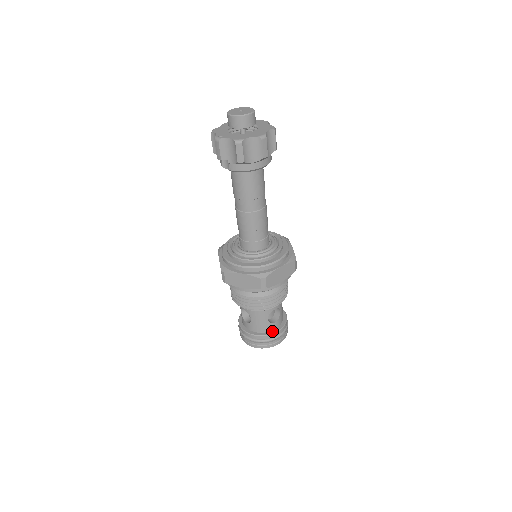
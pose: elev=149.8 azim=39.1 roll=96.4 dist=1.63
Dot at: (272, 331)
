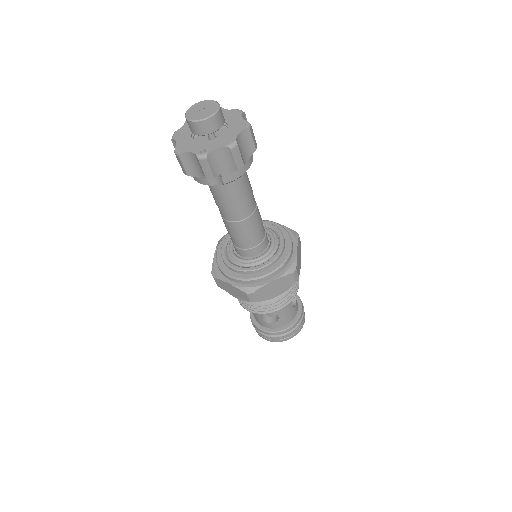
Dot at: (298, 313)
